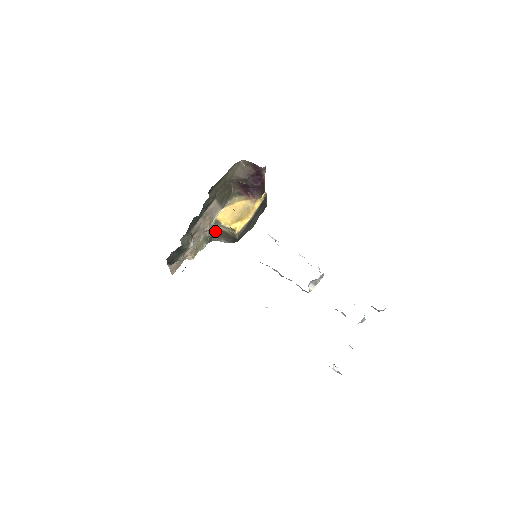
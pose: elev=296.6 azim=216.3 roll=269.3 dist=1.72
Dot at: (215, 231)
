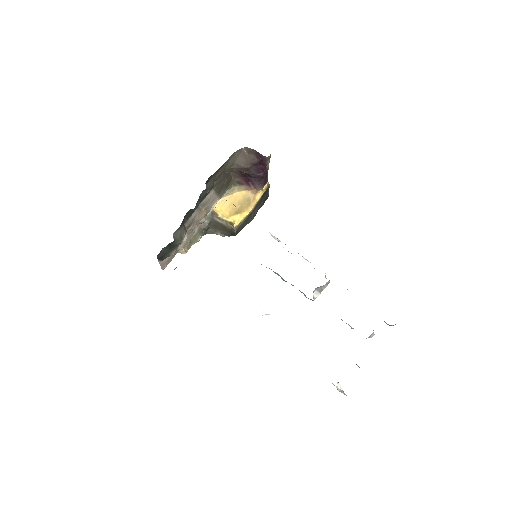
Dot at: (211, 223)
